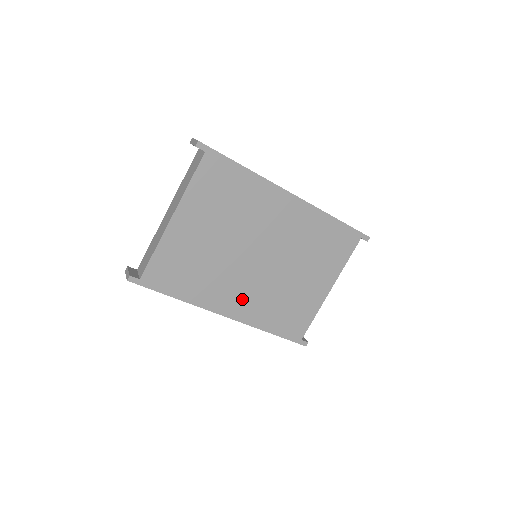
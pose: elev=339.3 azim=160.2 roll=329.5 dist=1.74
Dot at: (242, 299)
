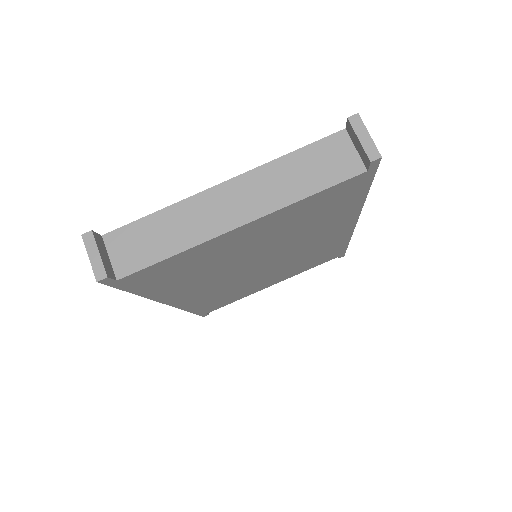
Dot at: (202, 292)
